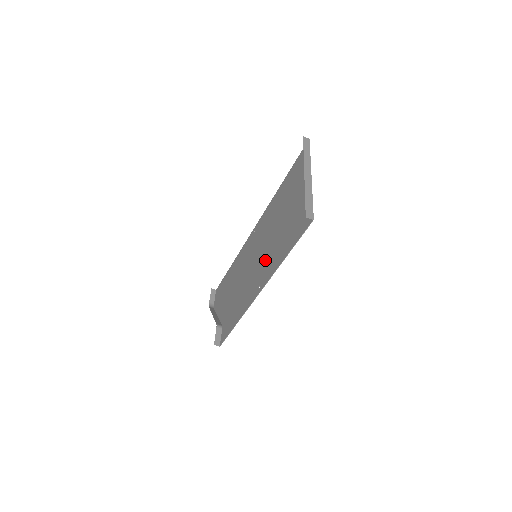
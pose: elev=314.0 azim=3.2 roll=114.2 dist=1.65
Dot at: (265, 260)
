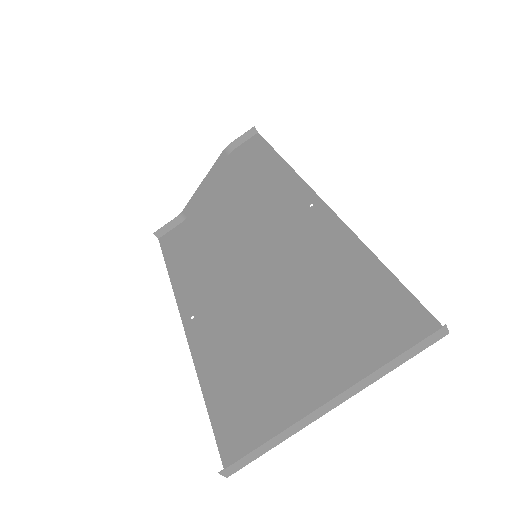
Dot at: (231, 306)
